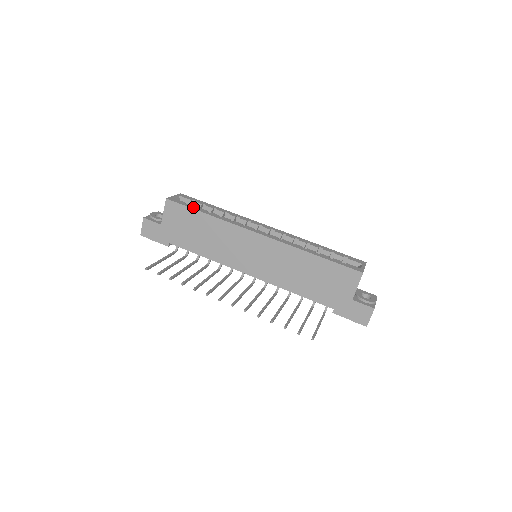
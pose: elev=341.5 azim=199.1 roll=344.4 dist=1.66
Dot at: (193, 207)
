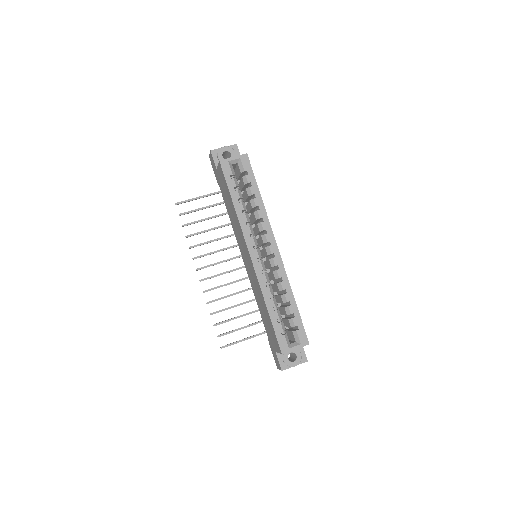
Dot at: (231, 186)
